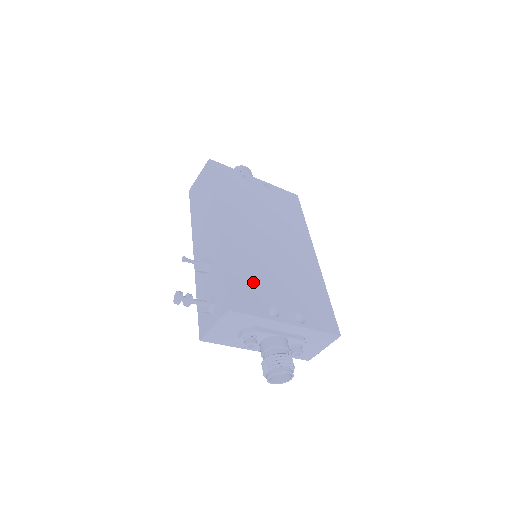
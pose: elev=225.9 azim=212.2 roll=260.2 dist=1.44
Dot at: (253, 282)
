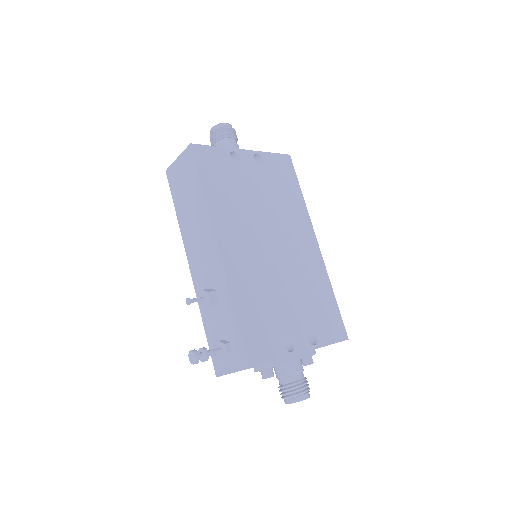
Dot at: (266, 317)
